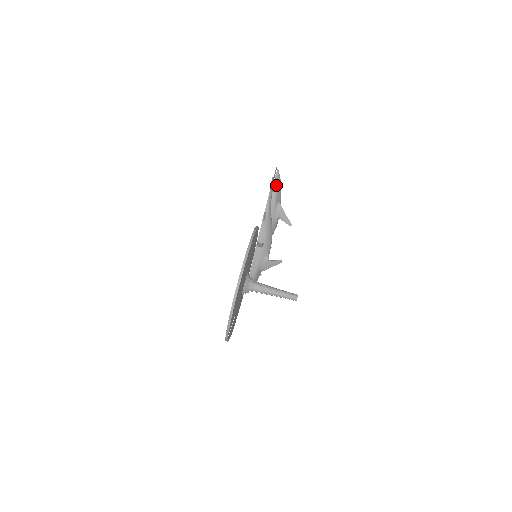
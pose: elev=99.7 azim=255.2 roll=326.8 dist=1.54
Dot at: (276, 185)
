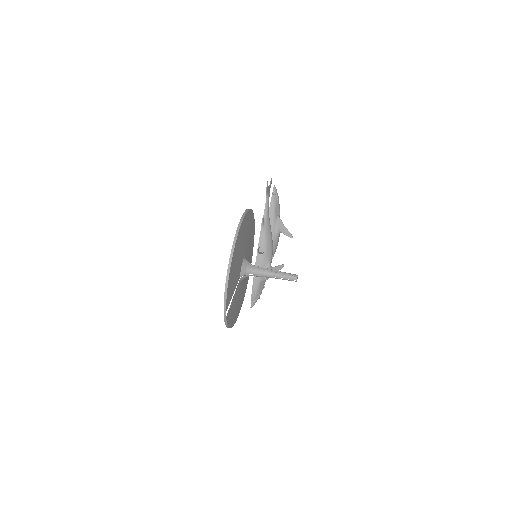
Dot at: (274, 199)
